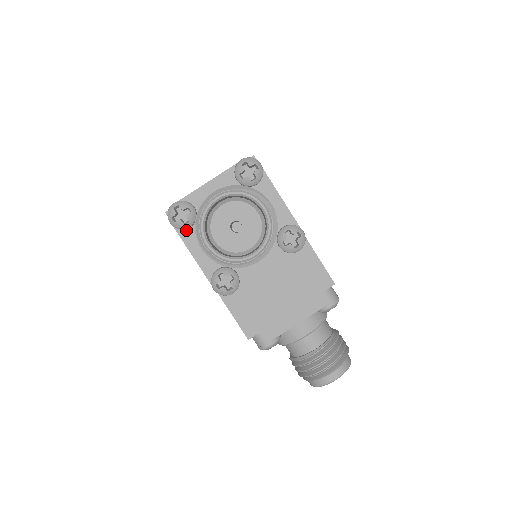
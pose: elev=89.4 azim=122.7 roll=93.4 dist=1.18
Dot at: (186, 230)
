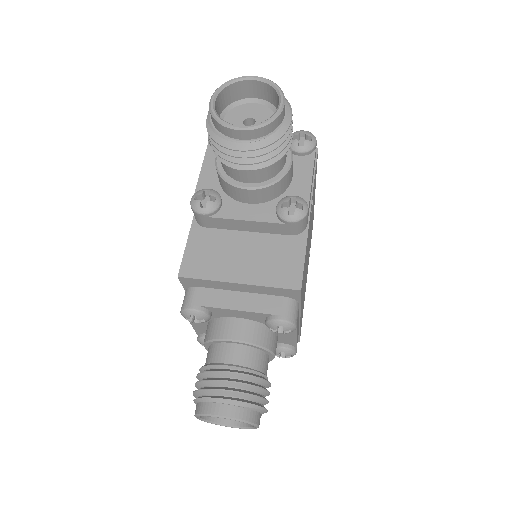
Dot at: occluded
